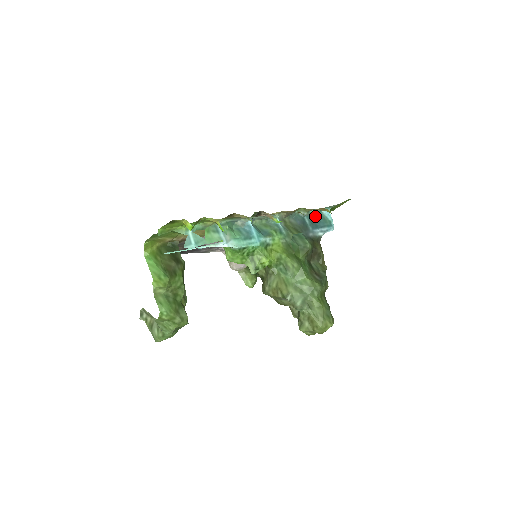
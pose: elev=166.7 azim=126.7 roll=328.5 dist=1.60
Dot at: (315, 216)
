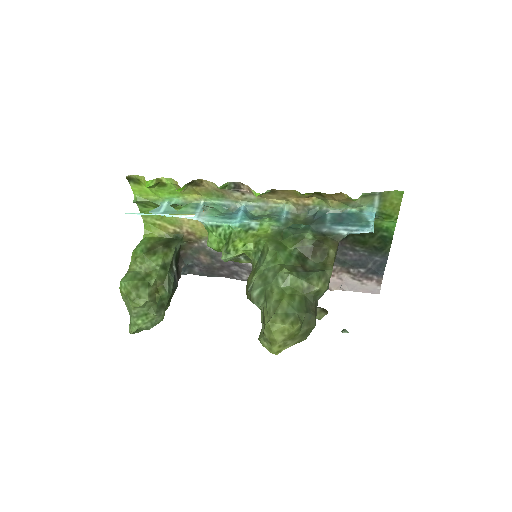
Dot at: (346, 215)
